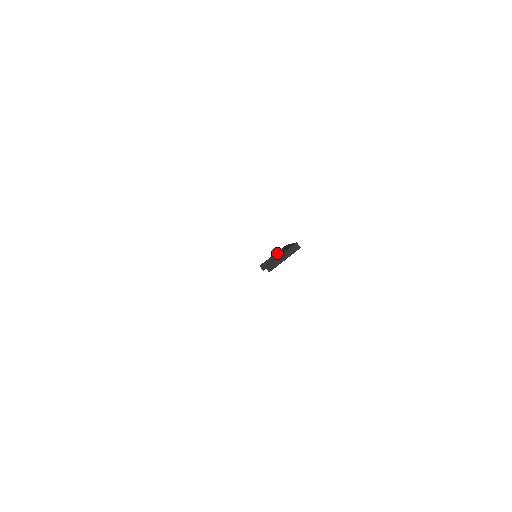
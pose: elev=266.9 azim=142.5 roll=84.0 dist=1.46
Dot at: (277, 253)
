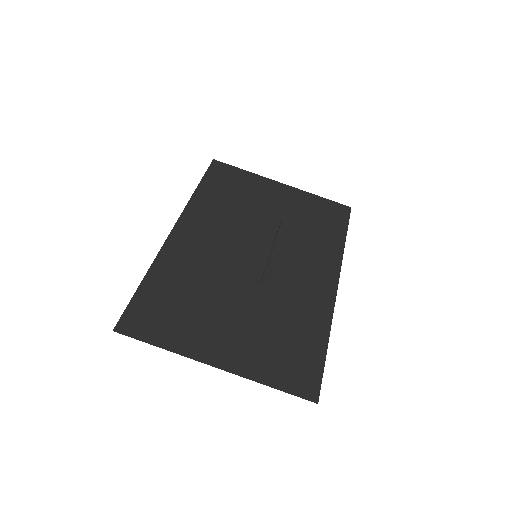
Dot at: occluded
